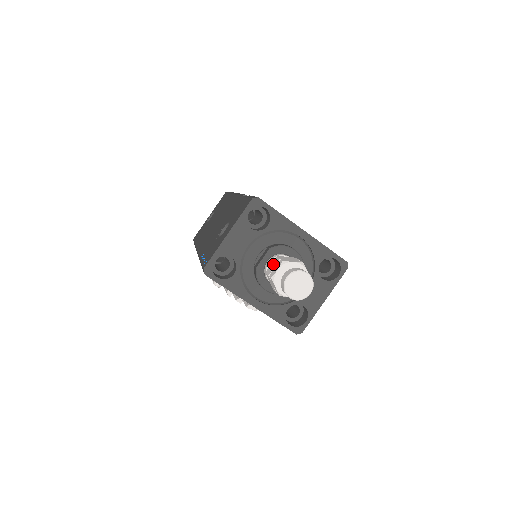
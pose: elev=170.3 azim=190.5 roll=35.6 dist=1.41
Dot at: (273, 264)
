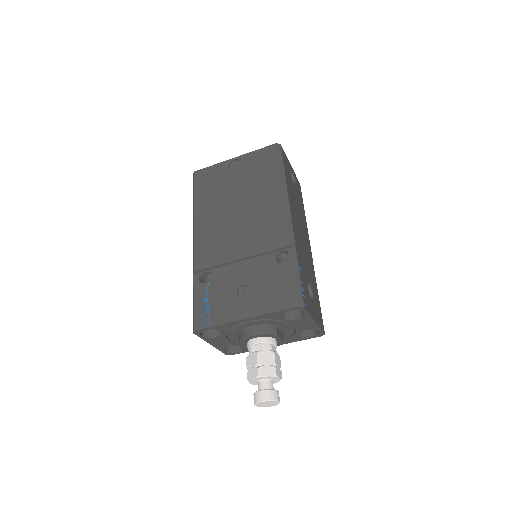
Dot at: occluded
